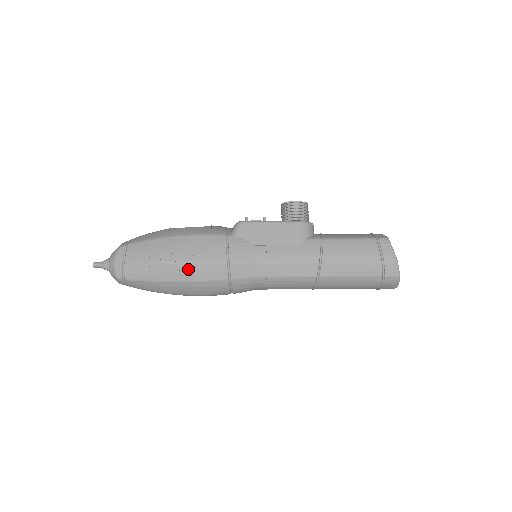
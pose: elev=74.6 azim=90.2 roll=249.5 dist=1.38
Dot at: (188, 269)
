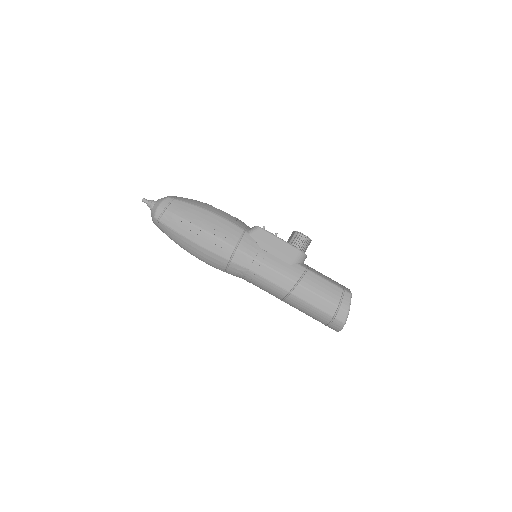
Dot at: (206, 238)
